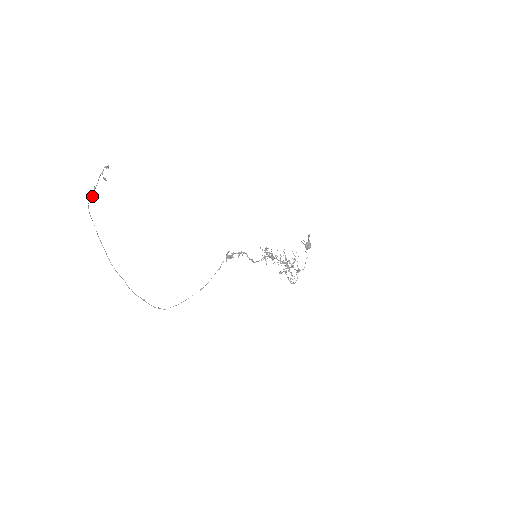
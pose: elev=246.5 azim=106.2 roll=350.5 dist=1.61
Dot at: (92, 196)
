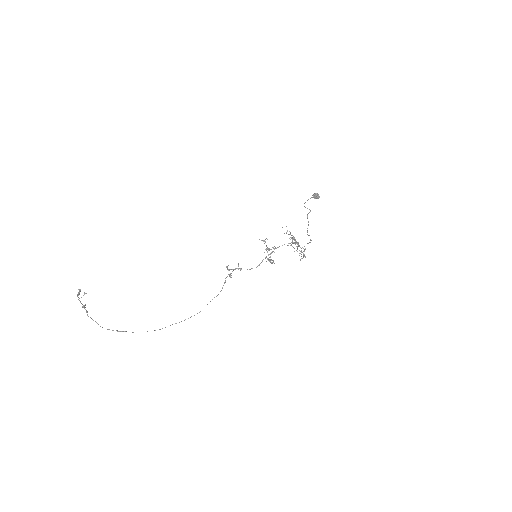
Dot at: (86, 312)
